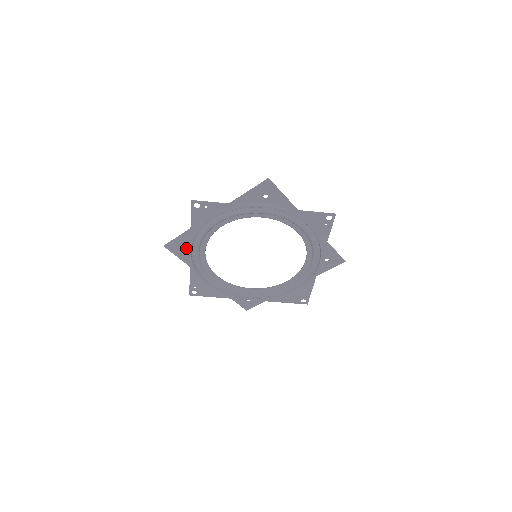
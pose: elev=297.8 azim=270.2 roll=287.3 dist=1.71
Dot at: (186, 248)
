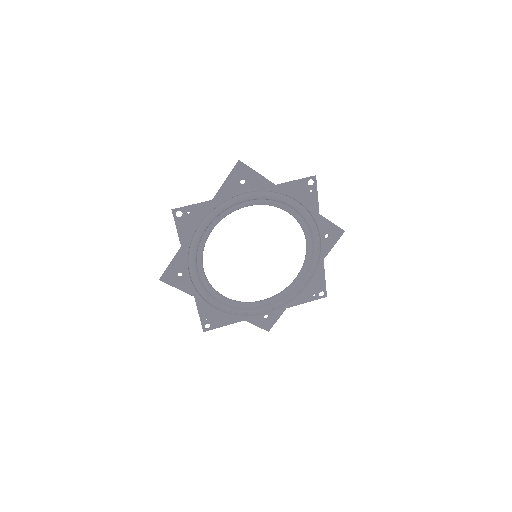
Dot at: (183, 274)
